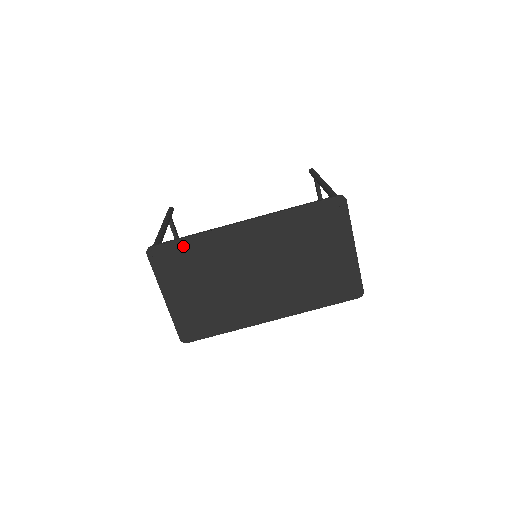
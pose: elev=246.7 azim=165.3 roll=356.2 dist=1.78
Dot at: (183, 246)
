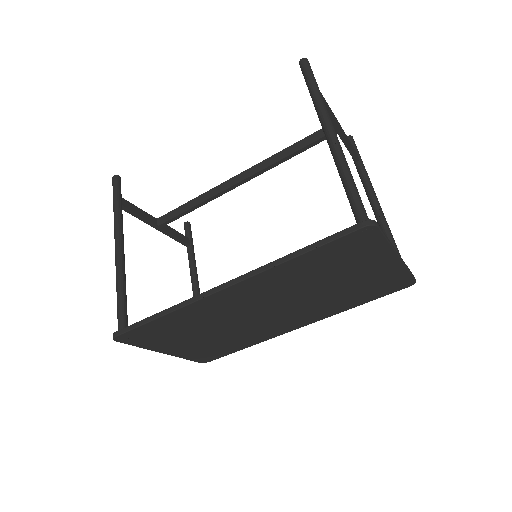
Dot at: (156, 325)
